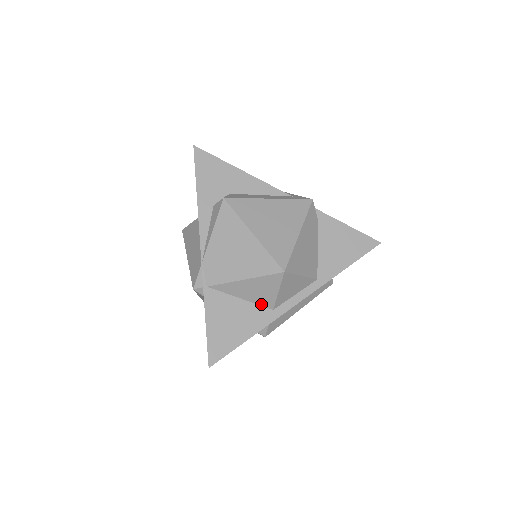
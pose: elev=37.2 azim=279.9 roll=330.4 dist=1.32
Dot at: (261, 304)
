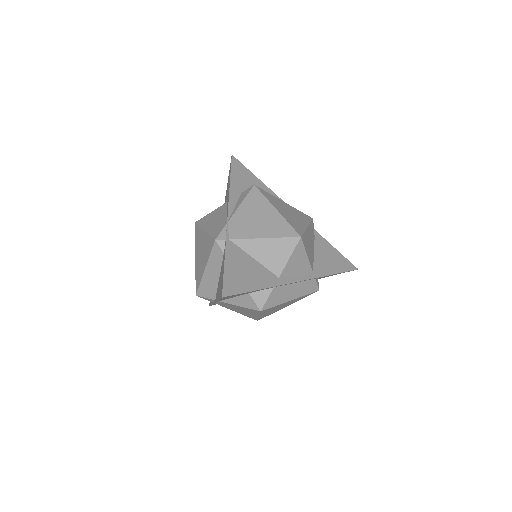
Dot at: (270, 269)
